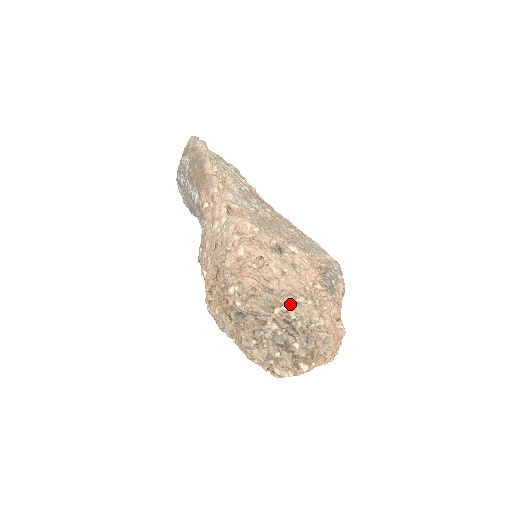
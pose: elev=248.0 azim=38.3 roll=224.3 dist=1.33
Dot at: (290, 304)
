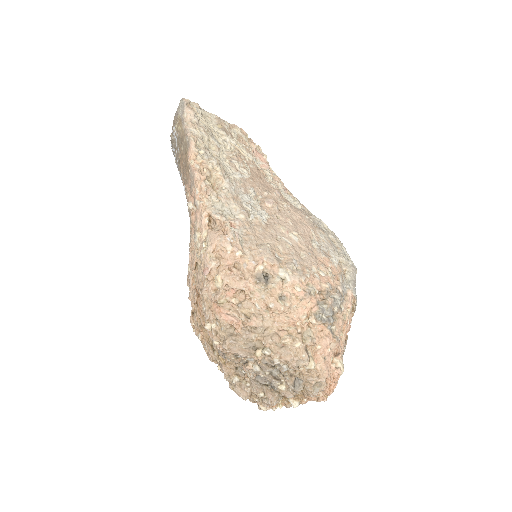
Dot at: (274, 347)
